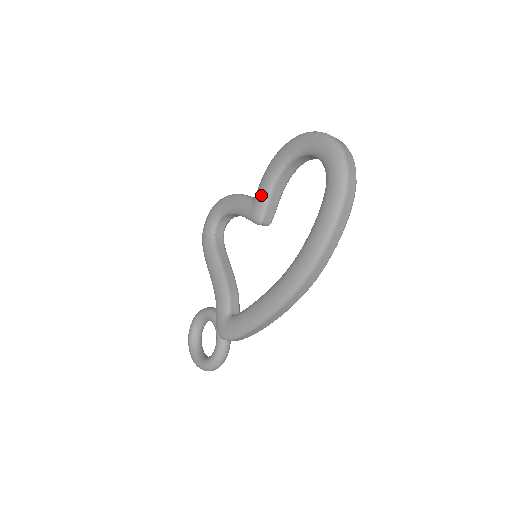
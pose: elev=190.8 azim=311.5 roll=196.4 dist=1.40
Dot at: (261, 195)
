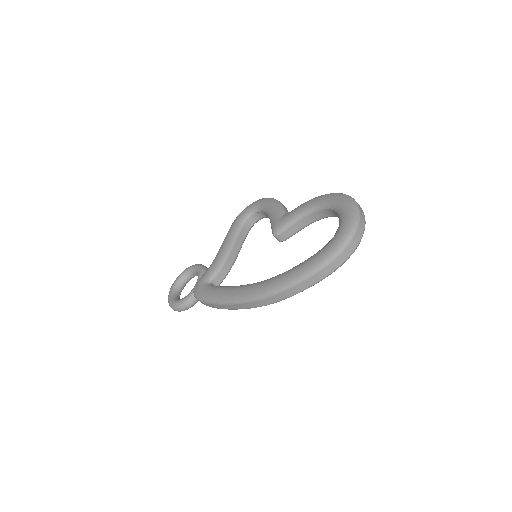
Dot at: (290, 216)
